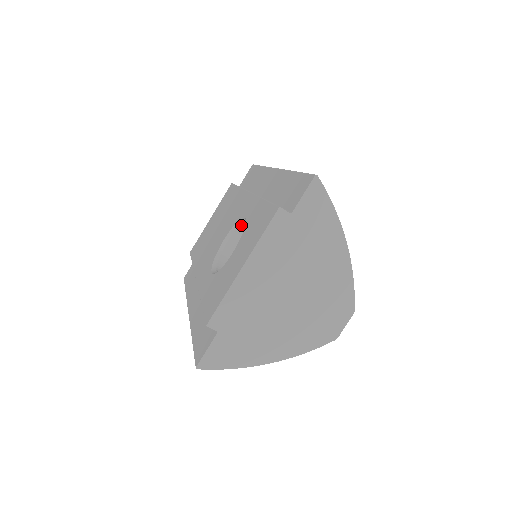
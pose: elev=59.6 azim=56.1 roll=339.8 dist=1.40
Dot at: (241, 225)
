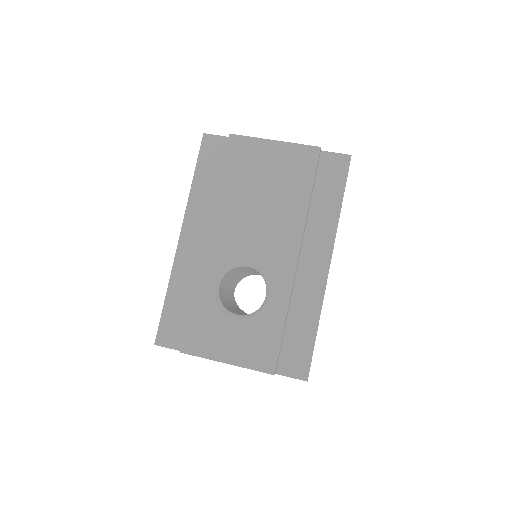
Dot at: (265, 280)
